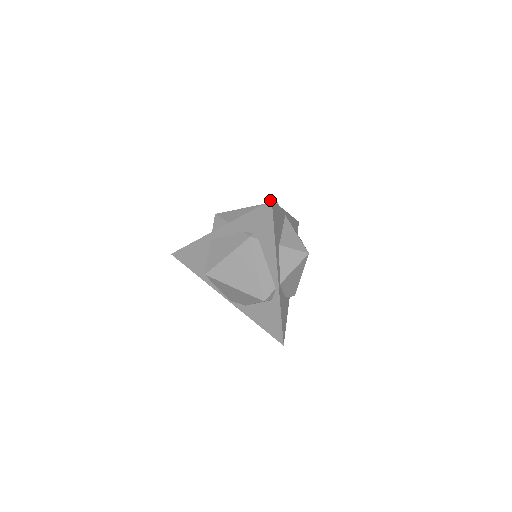
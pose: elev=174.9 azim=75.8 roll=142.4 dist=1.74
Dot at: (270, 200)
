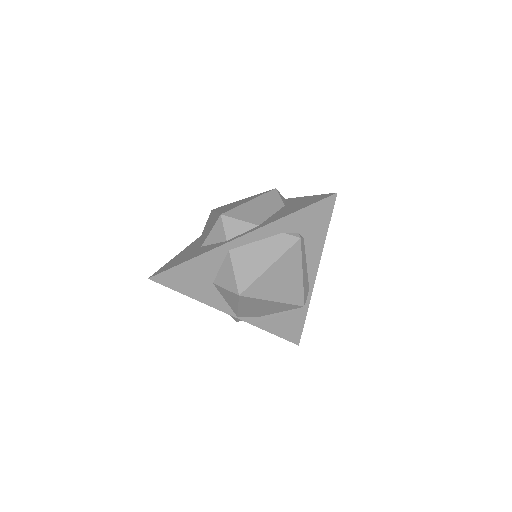
Dot at: (335, 193)
